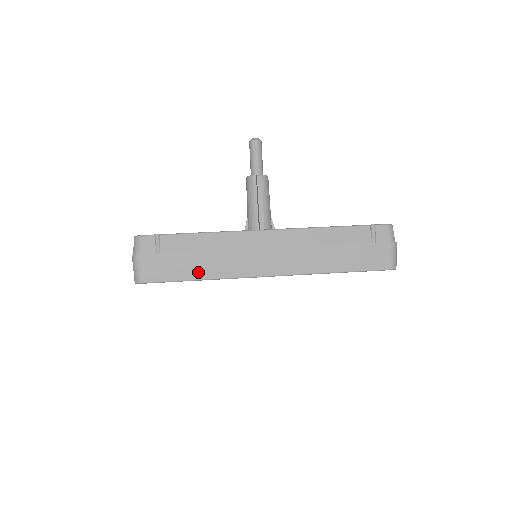
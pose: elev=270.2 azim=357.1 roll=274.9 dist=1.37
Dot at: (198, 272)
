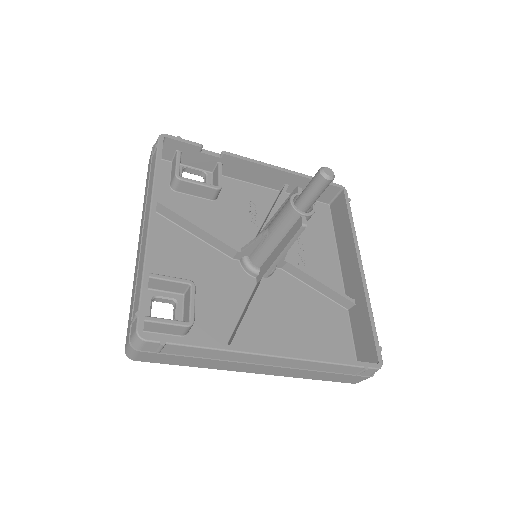
Dot at: (191, 364)
